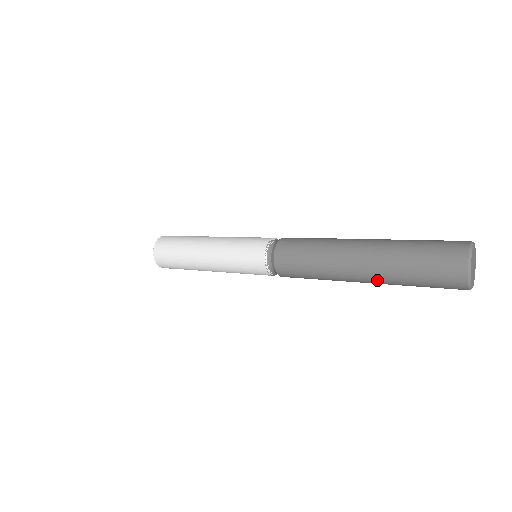
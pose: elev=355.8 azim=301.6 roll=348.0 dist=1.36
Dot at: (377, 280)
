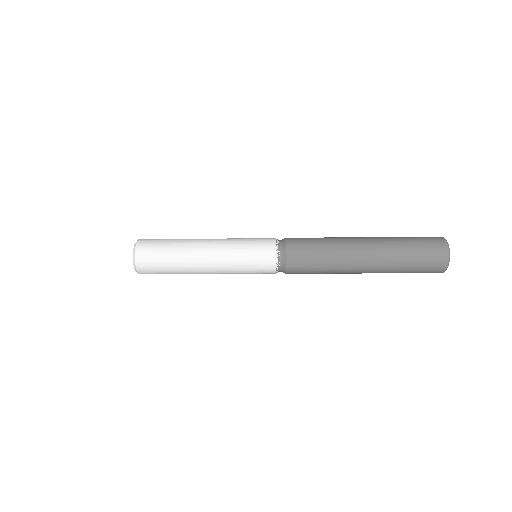
Dot at: (380, 259)
